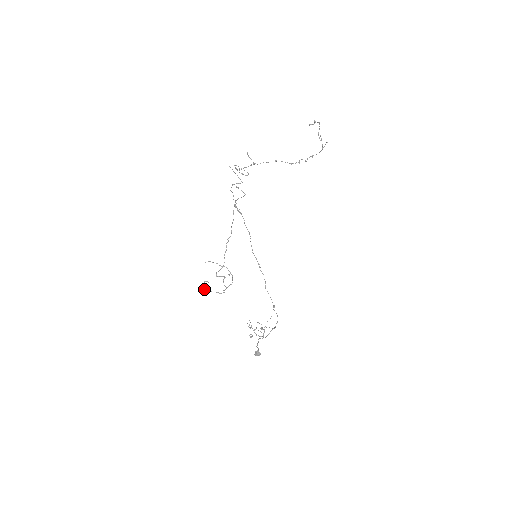
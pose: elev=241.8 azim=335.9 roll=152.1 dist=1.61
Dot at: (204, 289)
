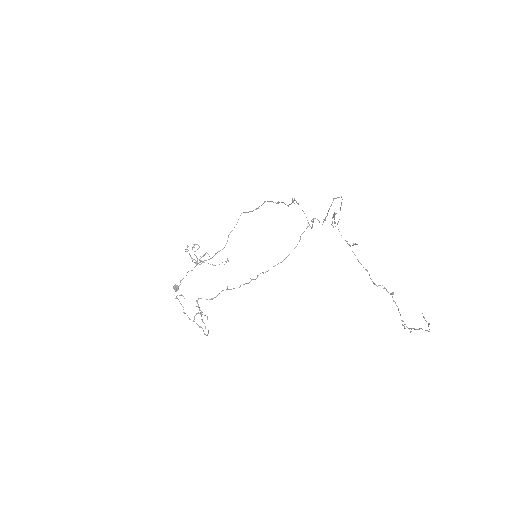
Dot at: occluded
